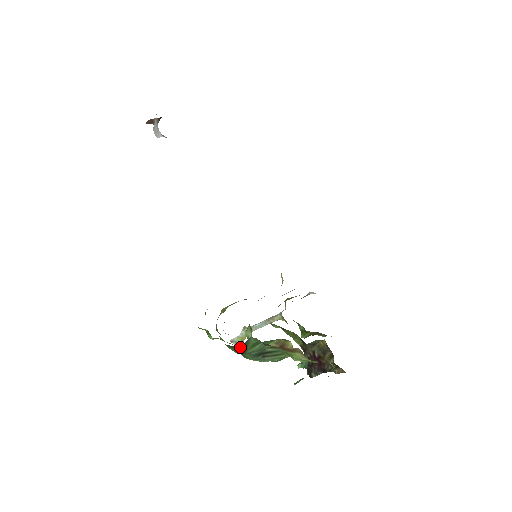
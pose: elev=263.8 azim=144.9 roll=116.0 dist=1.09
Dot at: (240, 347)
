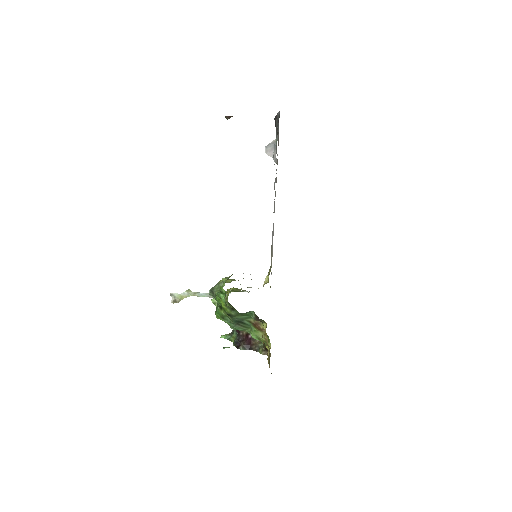
Dot at: (238, 312)
